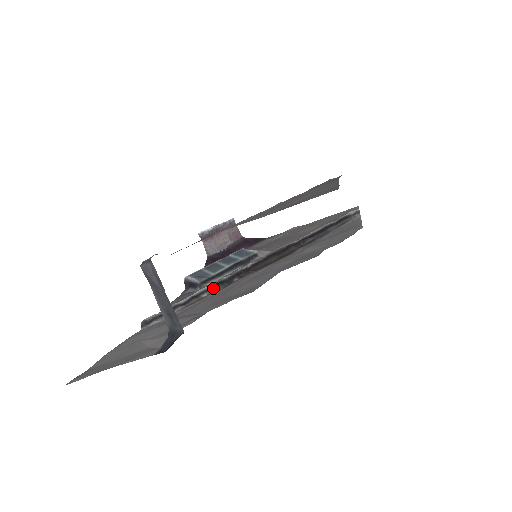
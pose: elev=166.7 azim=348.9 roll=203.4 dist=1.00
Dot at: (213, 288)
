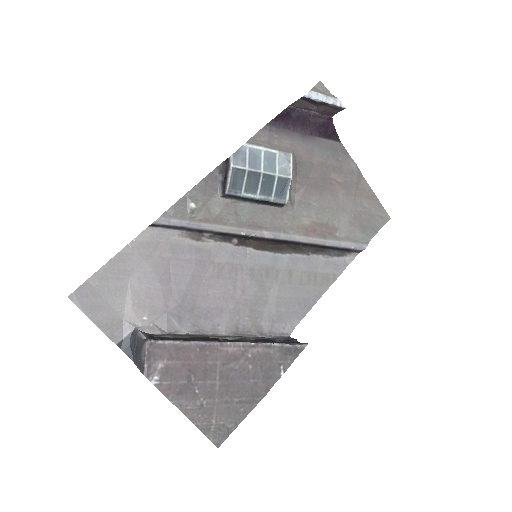
Dot at: (217, 235)
